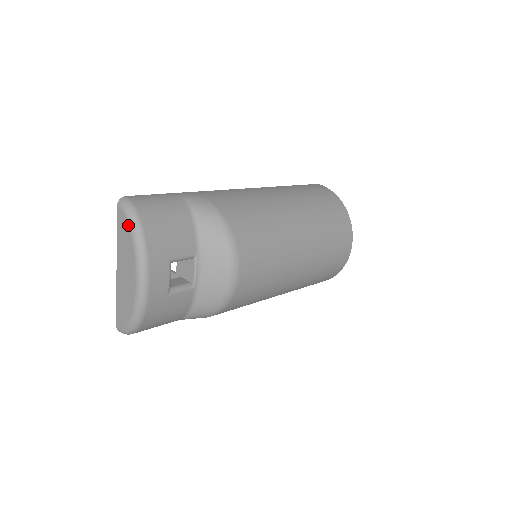
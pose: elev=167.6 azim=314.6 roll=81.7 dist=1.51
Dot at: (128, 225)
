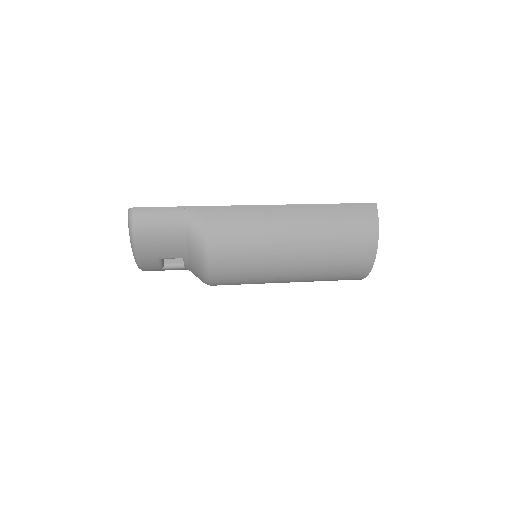
Dot at: (129, 232)
